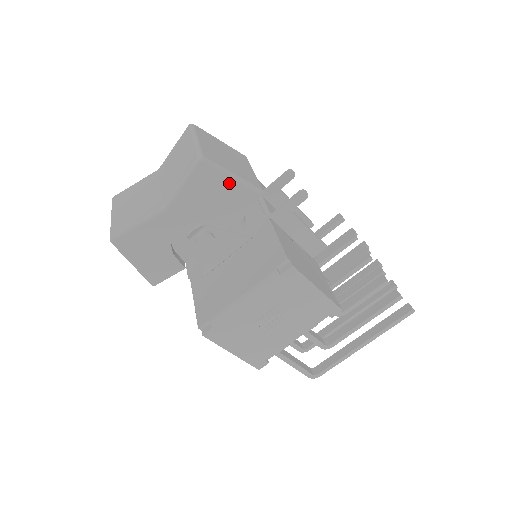
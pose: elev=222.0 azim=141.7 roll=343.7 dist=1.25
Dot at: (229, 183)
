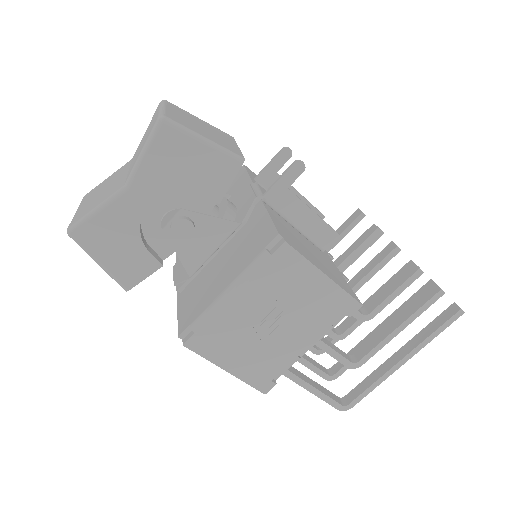
Dot at: (200, 149)
